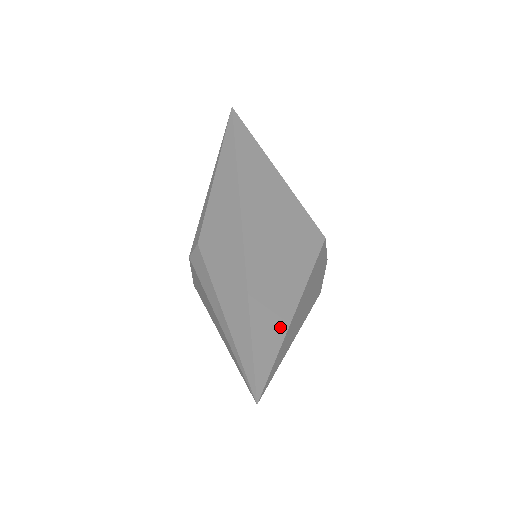
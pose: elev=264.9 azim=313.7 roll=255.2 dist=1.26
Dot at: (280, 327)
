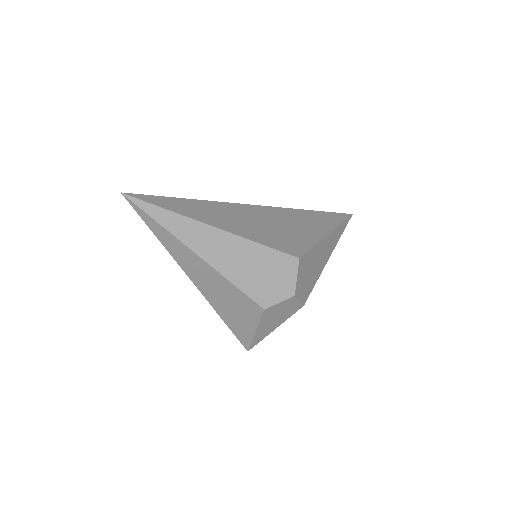
Dot at: (190, 214)
